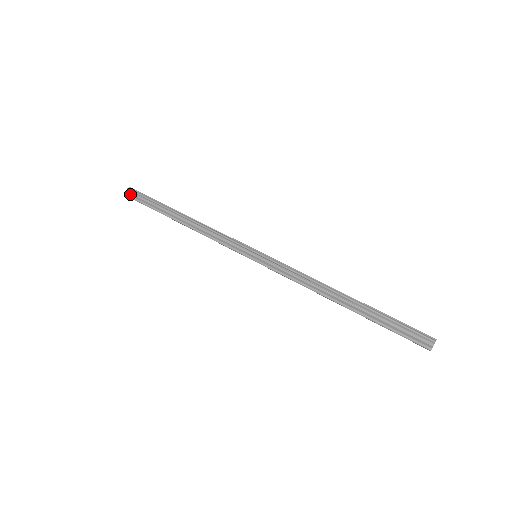
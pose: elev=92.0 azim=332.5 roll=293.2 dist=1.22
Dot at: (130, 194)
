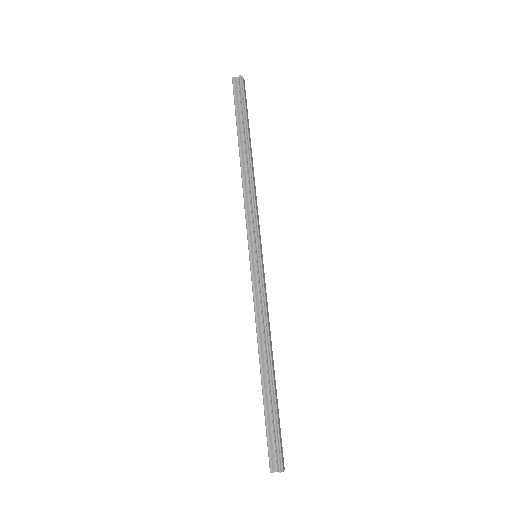
Dot at: (236, 83)
